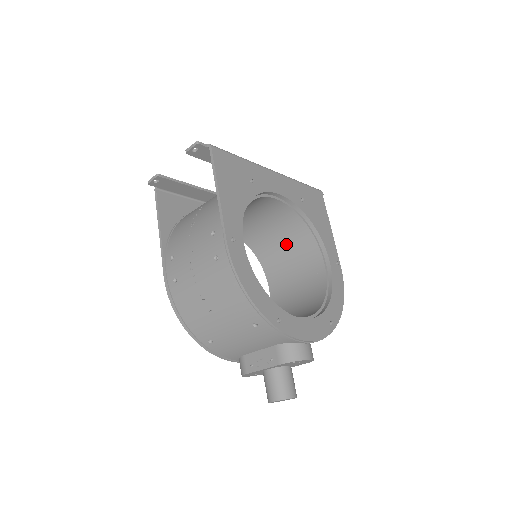
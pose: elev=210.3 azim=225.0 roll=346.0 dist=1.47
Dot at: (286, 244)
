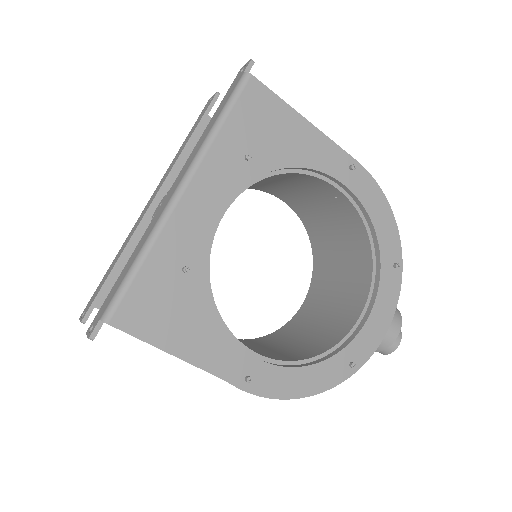
Dot at: (267, 181)
